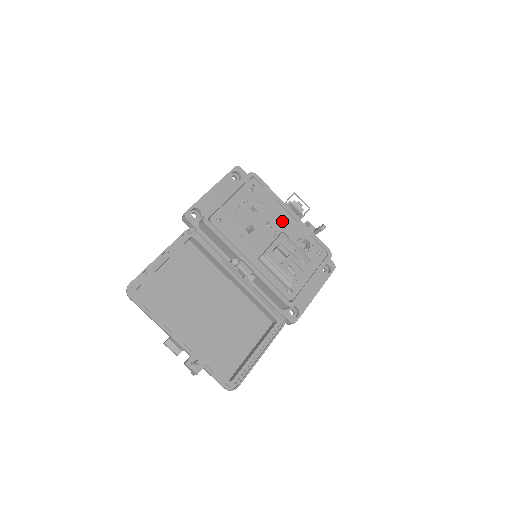
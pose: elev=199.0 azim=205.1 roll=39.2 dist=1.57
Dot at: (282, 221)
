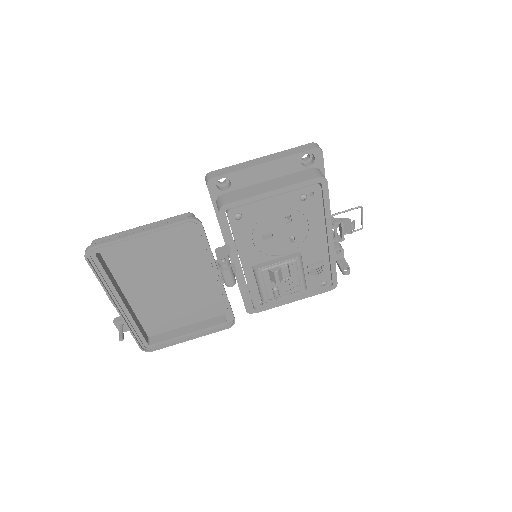
Dot at: (311, 241)
